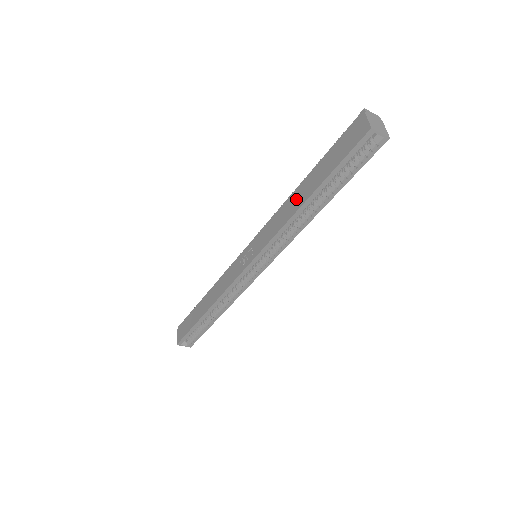
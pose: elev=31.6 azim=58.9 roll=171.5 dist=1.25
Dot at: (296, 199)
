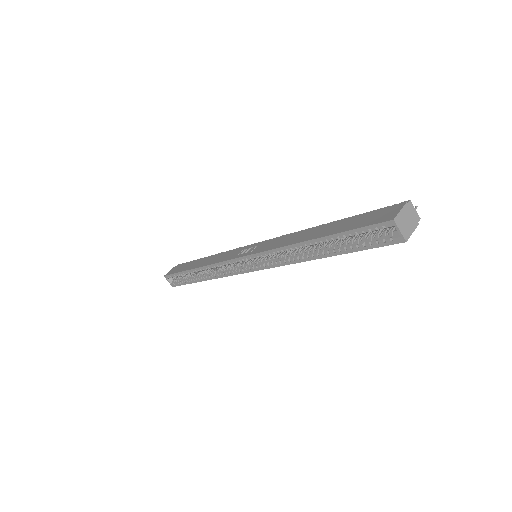
Dot at: (308, 233)
